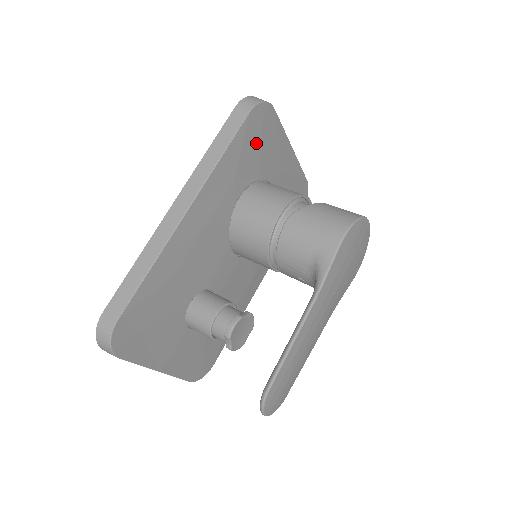
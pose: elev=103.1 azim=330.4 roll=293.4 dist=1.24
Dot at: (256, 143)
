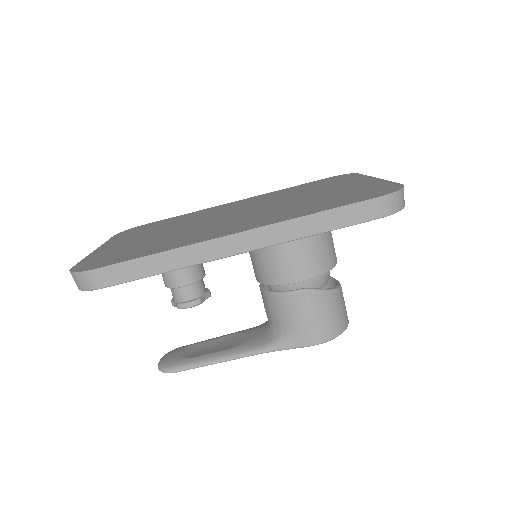
Dot at: occluded
